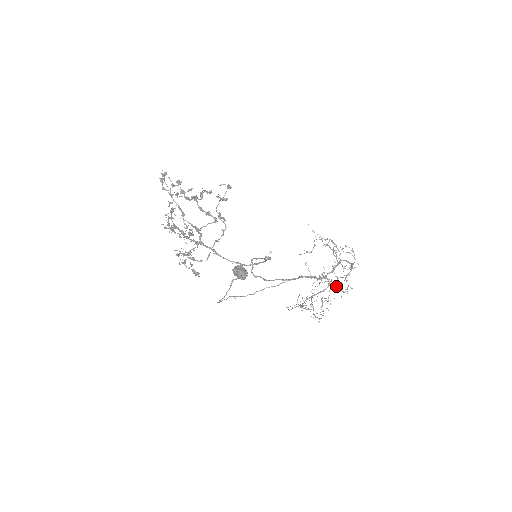
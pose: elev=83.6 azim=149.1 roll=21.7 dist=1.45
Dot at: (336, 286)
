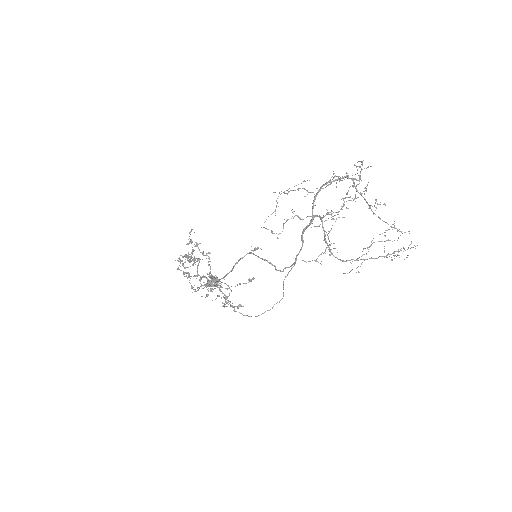
Dot at: (327, 214)
